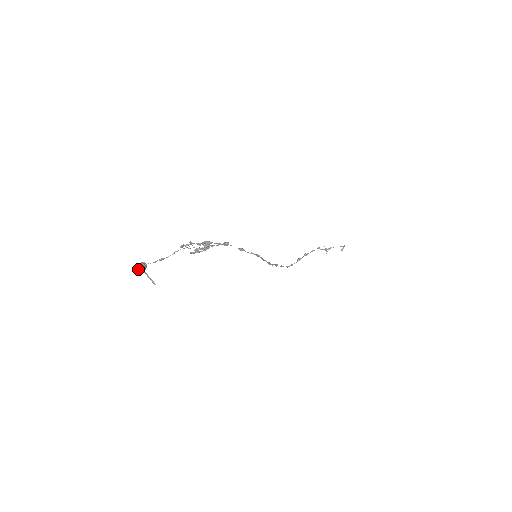
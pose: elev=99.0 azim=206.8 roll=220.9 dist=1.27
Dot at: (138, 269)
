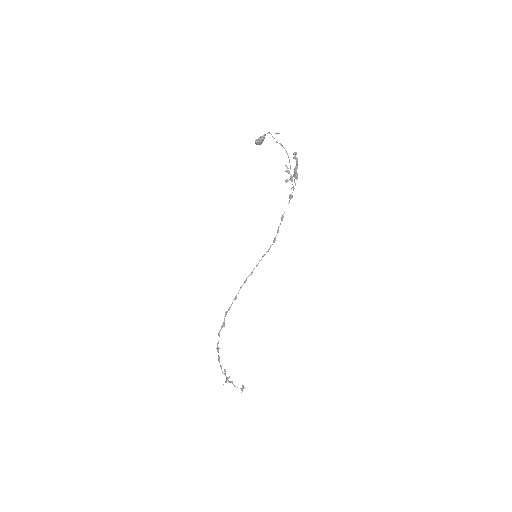
Dot at: (261, 136)
